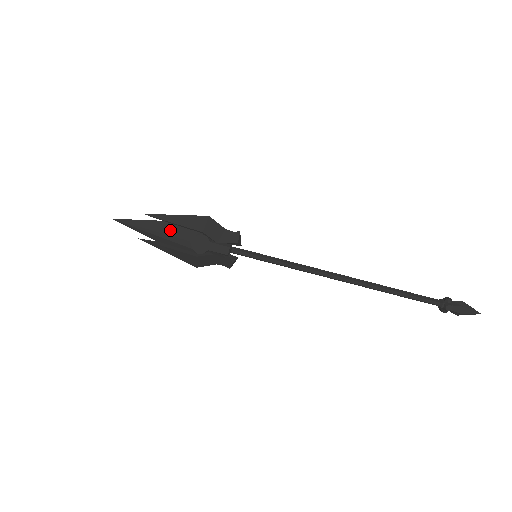
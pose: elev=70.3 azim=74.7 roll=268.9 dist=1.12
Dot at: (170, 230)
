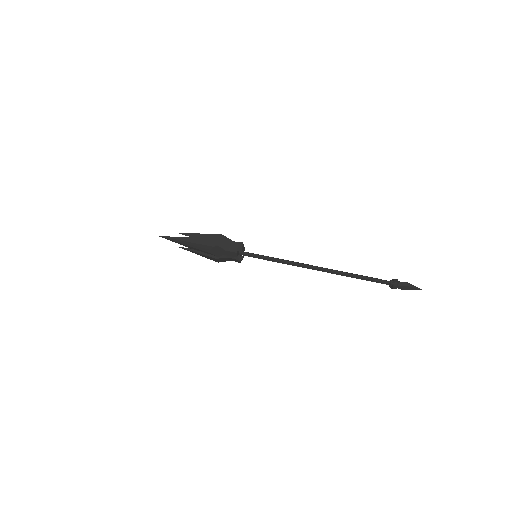
Dot at: (197, 243)
